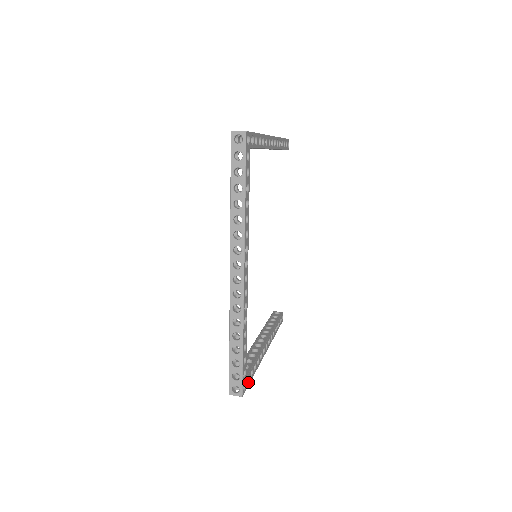
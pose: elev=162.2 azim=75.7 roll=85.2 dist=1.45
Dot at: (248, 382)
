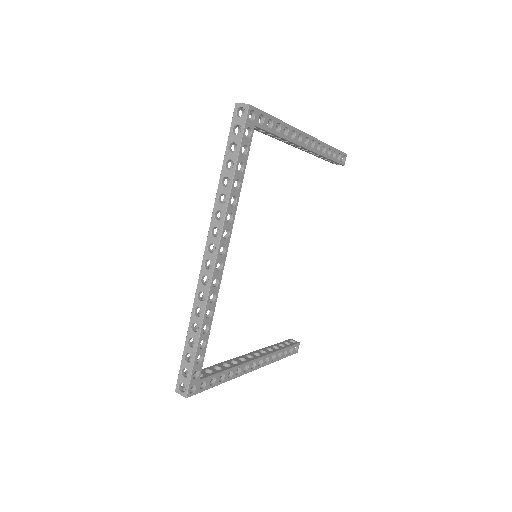
Dot at: (204, 387)
